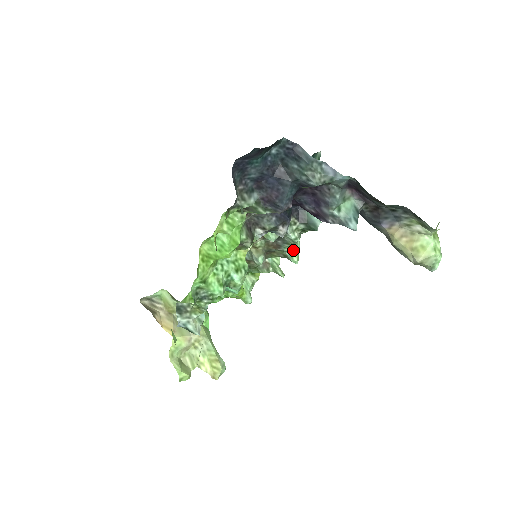
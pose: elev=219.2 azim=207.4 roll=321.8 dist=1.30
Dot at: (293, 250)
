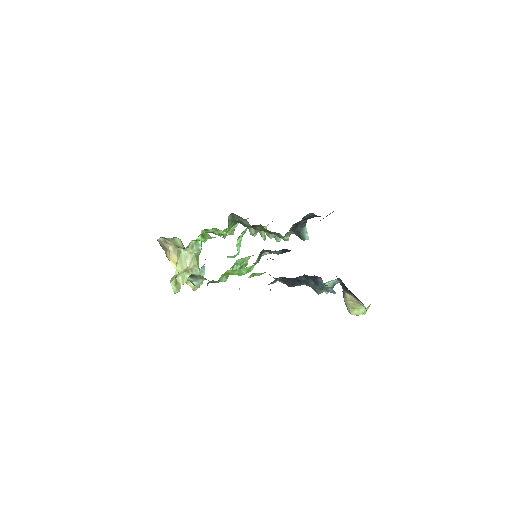
Dot at: (280, 237)
